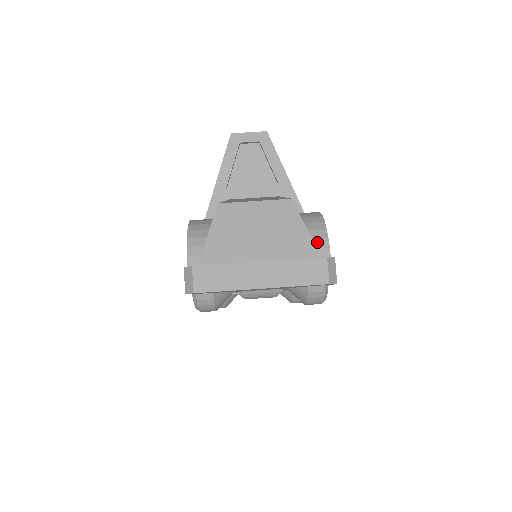
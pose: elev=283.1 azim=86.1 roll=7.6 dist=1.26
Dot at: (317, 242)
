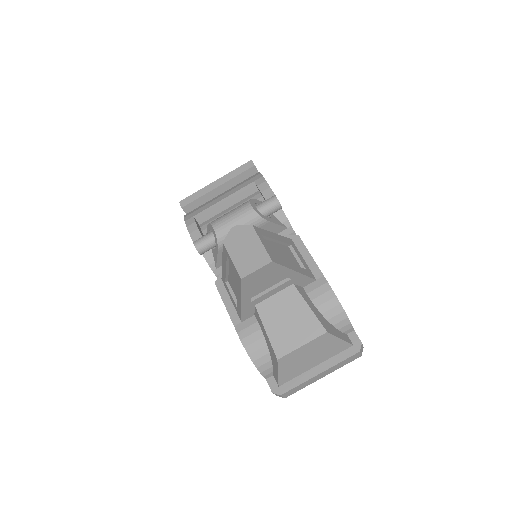
Dot at: (344, 329)
